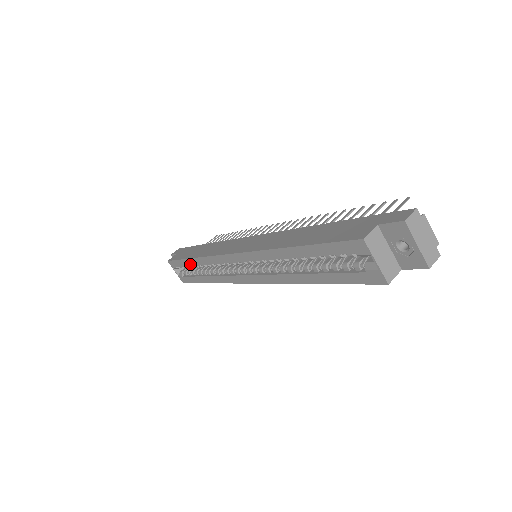
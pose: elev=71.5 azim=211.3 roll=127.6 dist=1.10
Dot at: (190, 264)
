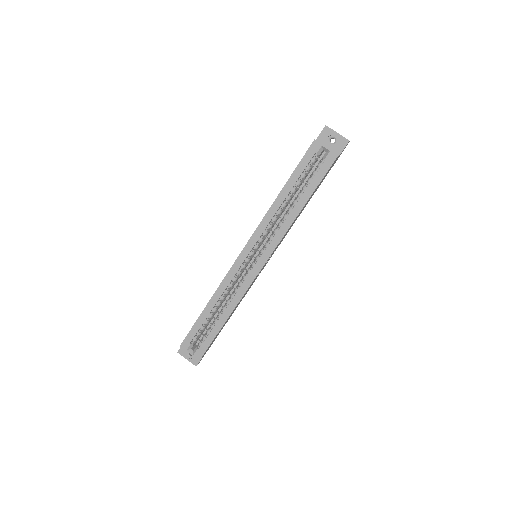
Dot at: (205, 316)
